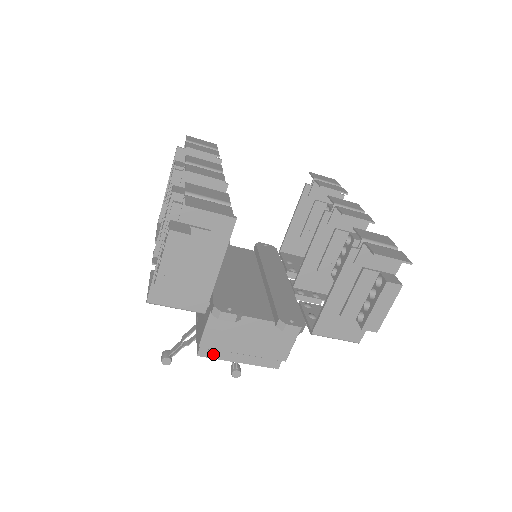
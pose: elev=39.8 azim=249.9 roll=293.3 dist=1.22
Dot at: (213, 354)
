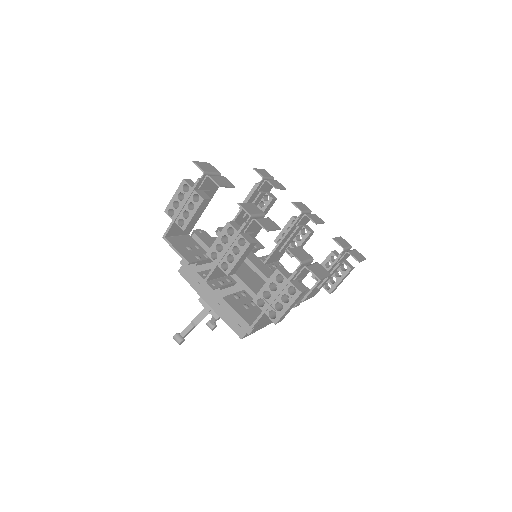
Dot at: occluded
